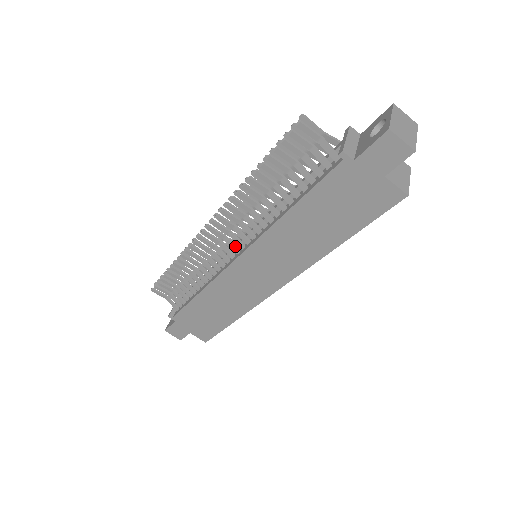
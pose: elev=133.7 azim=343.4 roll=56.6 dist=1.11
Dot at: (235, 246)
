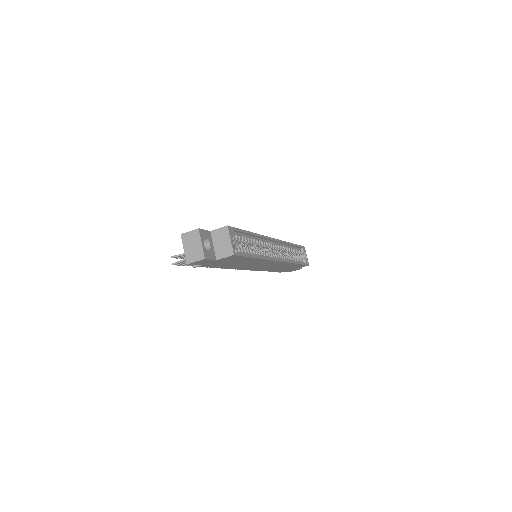
Dot at: occluded
